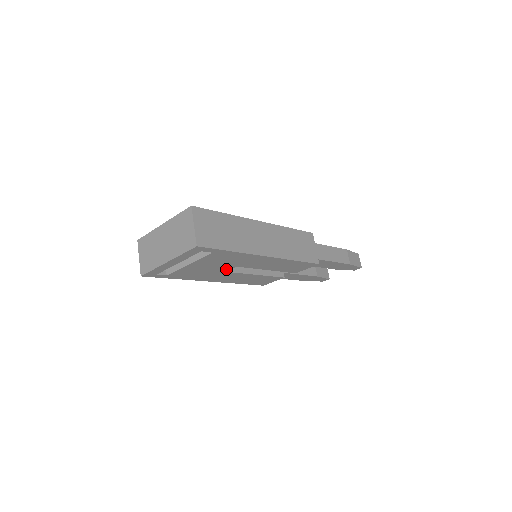
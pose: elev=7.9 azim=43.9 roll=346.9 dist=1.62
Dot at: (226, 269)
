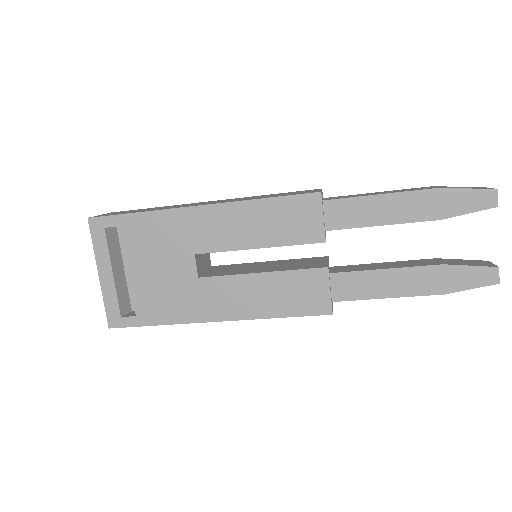
Dot at: (191, 269)
